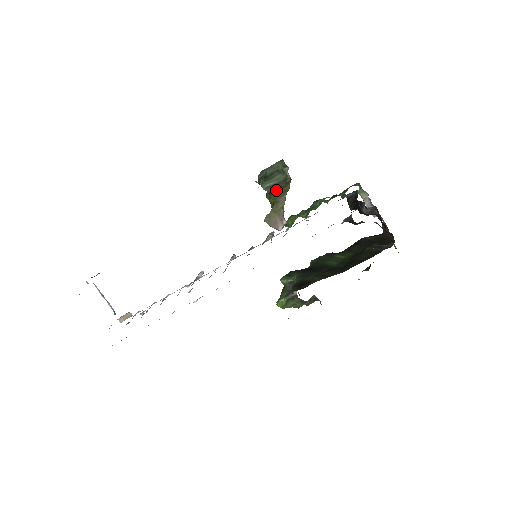
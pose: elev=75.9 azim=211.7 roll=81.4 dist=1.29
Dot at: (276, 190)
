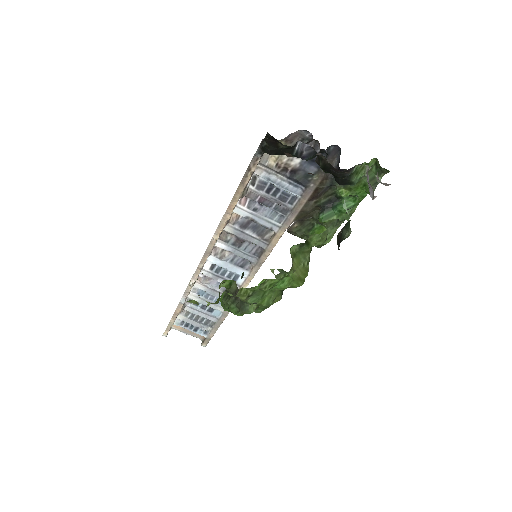
Dot at: occluded
